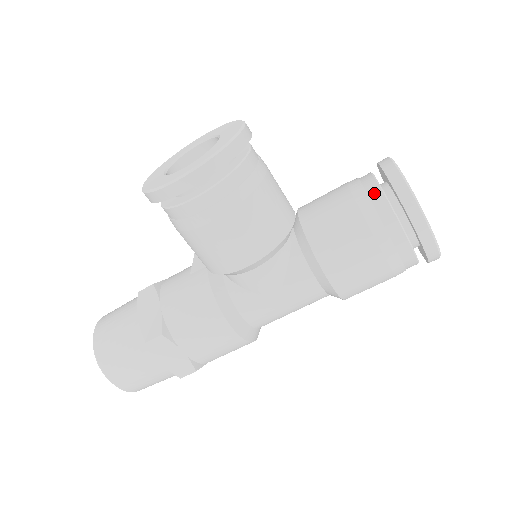
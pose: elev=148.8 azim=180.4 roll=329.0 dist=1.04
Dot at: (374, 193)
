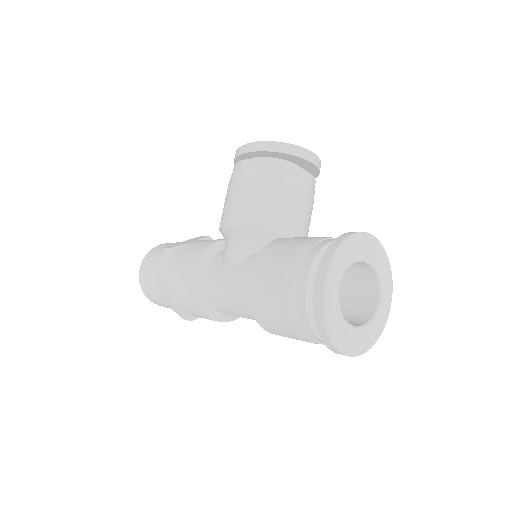
Dot at: (330, 239)
